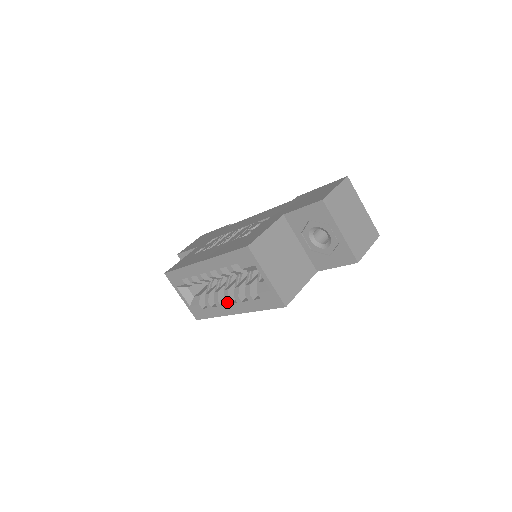
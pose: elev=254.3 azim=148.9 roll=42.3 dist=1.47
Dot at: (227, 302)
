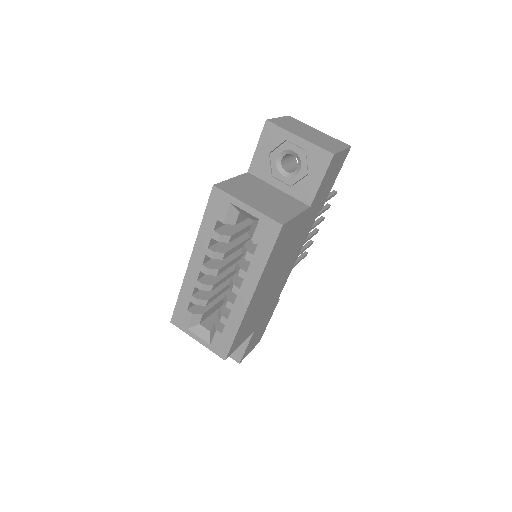
Dot at: (235, 291)
